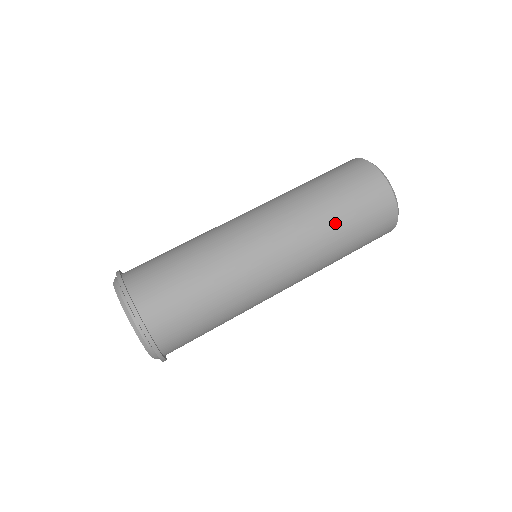
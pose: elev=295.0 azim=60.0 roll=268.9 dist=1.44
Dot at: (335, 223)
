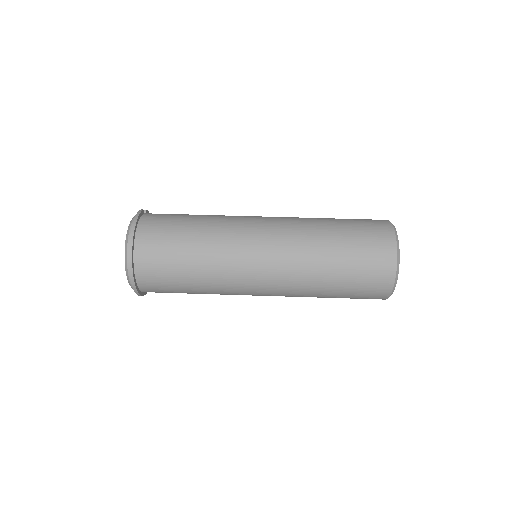
Dot at: (326, 284)
